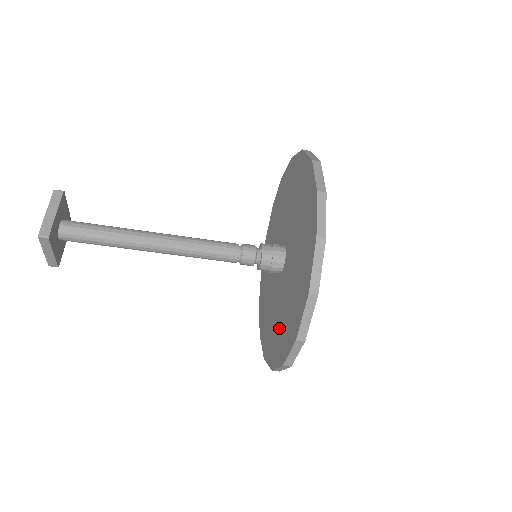
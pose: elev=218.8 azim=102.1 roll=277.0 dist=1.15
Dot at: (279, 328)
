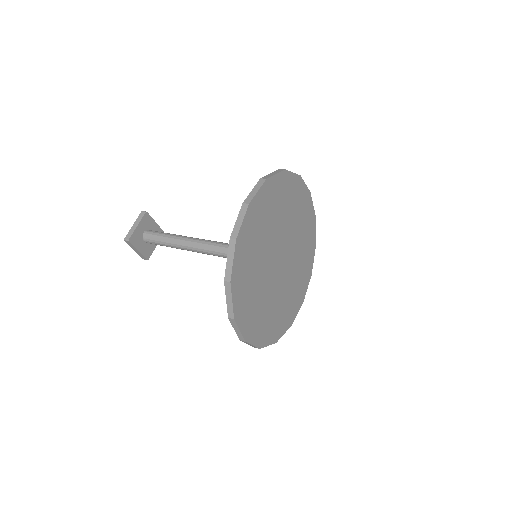
Dot at: occluded
